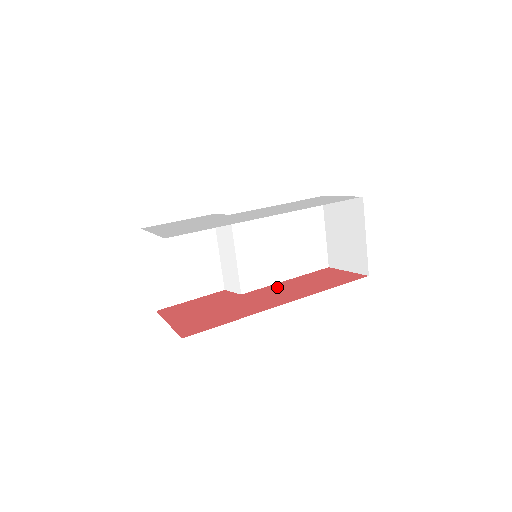
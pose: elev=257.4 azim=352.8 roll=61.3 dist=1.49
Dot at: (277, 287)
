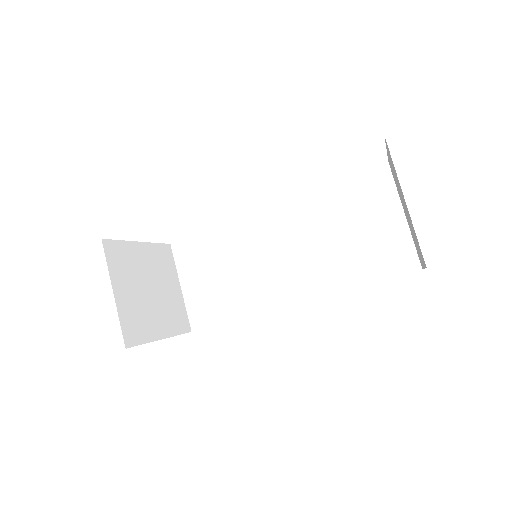
Dot at: occluded
